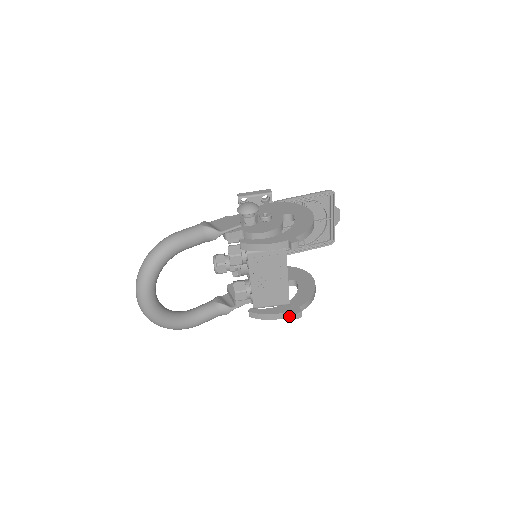
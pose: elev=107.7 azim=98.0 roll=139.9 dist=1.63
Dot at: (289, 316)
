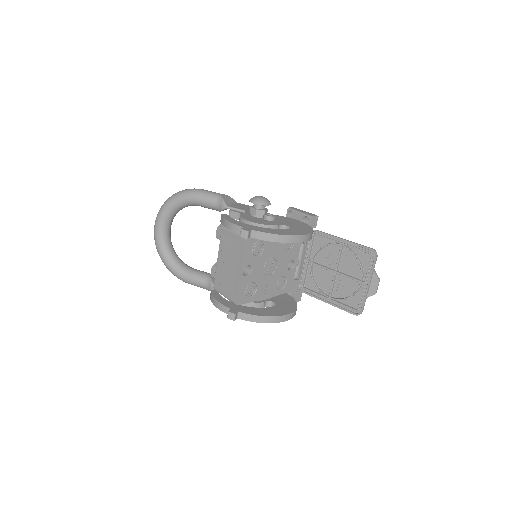
Dot at: occluded
